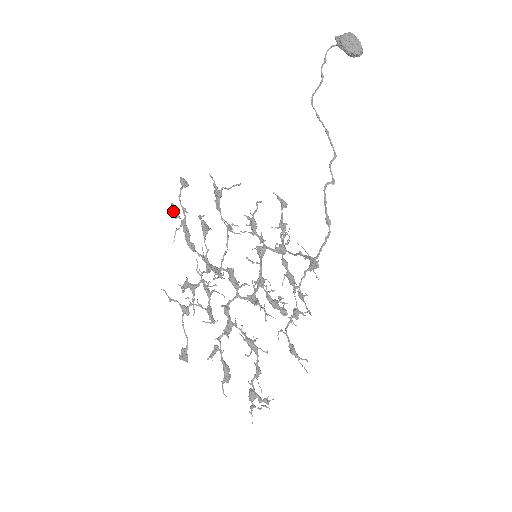
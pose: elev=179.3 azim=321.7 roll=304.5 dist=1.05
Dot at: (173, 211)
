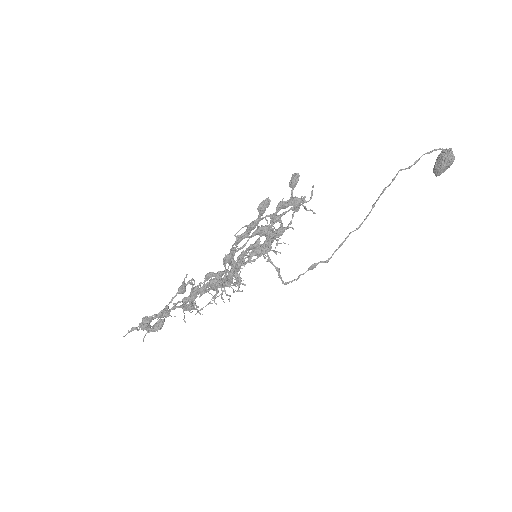
Dot at: (265, 210)
